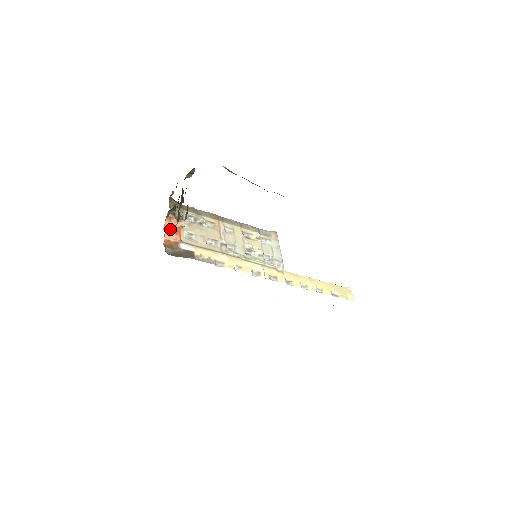
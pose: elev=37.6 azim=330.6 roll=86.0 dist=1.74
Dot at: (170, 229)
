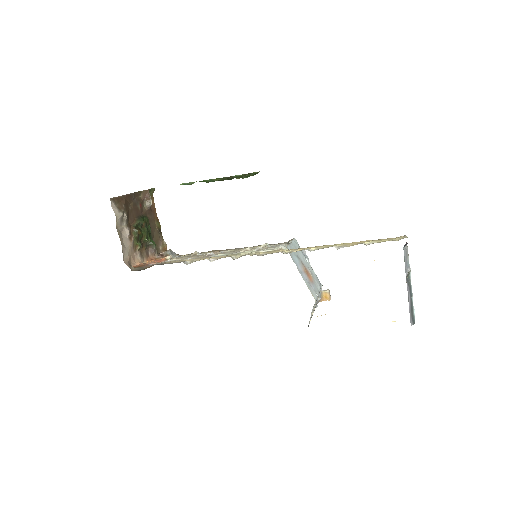
Dot at: occluded
